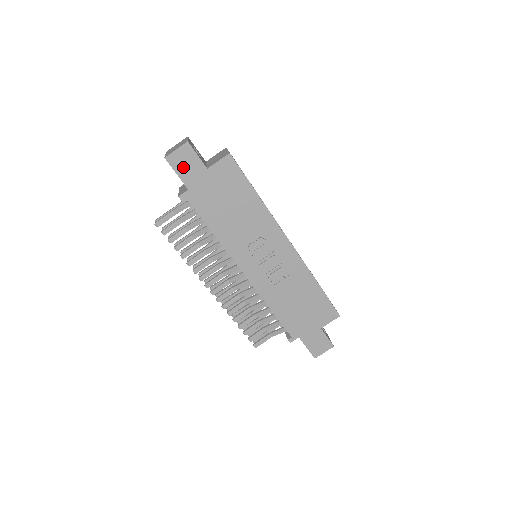
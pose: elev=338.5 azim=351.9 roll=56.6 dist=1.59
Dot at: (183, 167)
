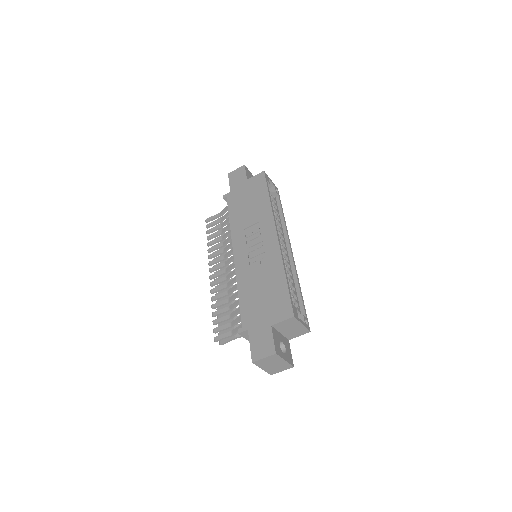
Dot at: (235, 179)
